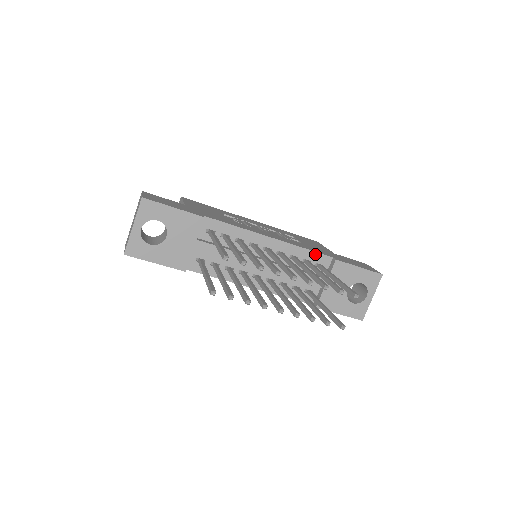
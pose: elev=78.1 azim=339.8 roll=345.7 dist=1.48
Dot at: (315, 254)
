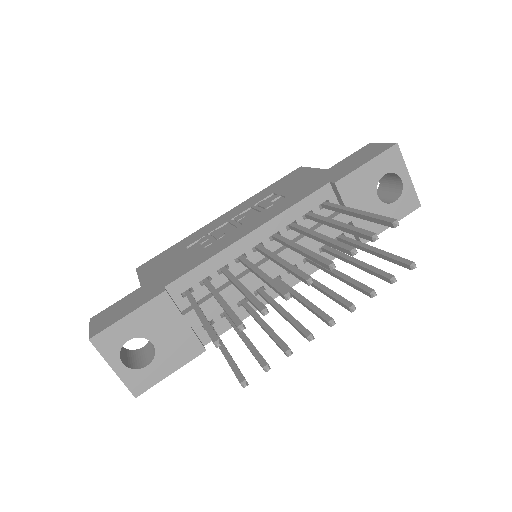
Dot at: (308, 199)
